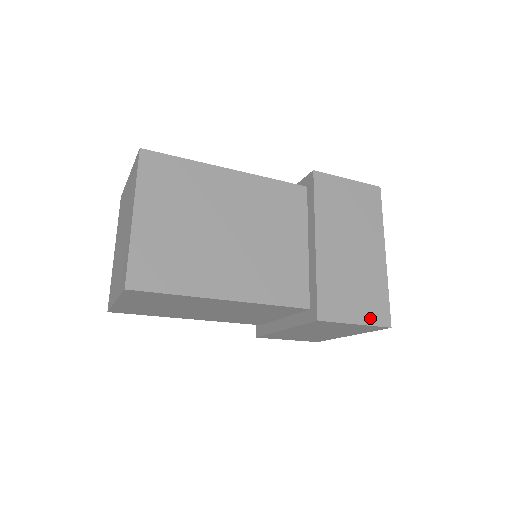
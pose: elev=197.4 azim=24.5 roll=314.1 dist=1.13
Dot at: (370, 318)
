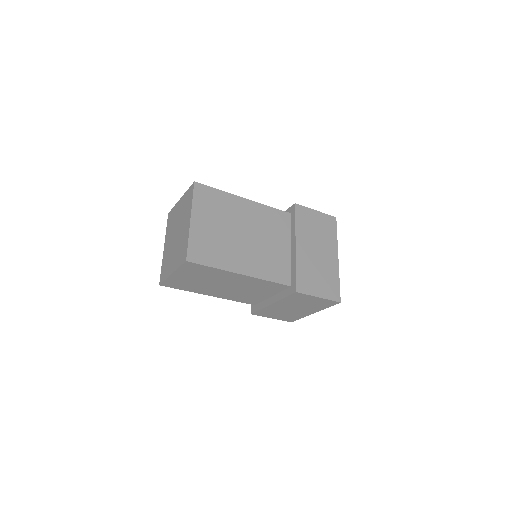
Dot at: (328, 295)
